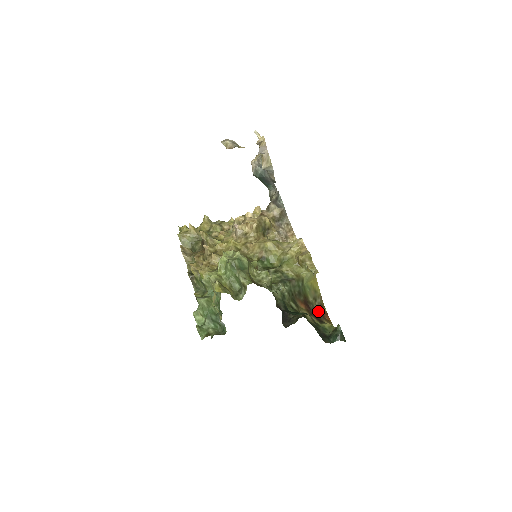
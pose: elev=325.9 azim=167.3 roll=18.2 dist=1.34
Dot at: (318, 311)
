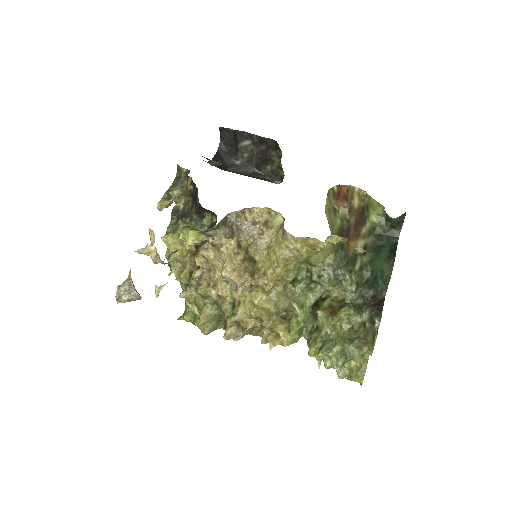
Dot at: (343, 207)
